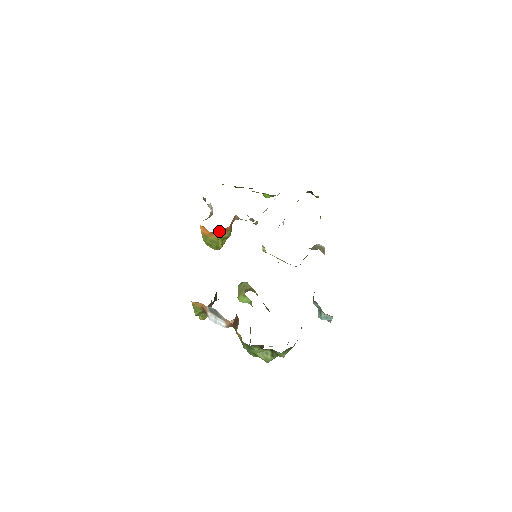
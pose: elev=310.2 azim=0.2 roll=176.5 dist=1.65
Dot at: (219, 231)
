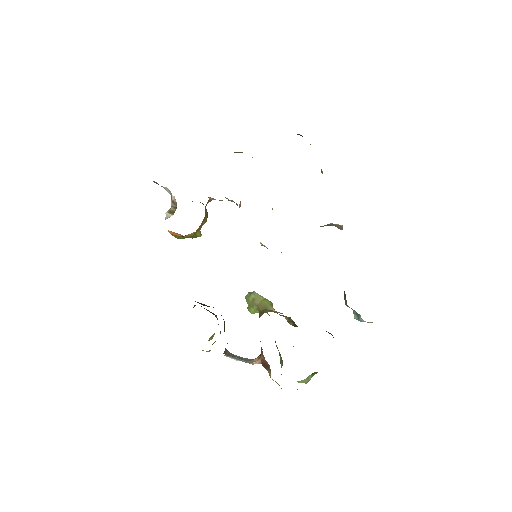
Dot at: occluded
